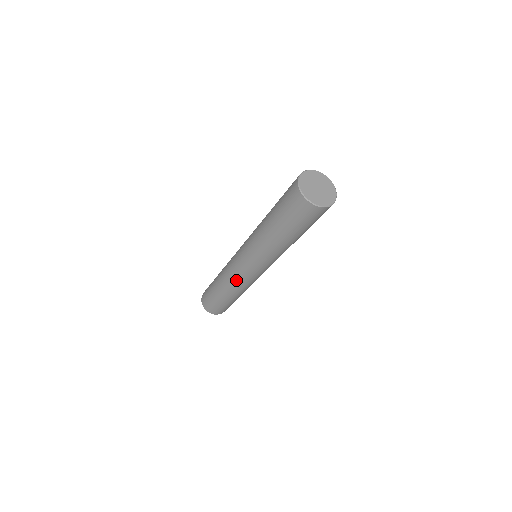
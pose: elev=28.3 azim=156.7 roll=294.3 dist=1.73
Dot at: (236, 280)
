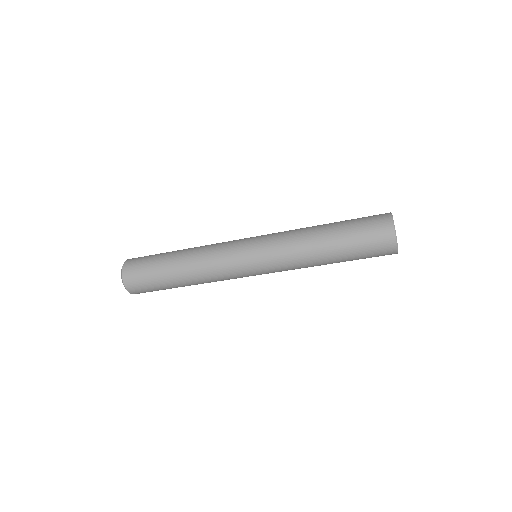
Dot at: (217, 253)
